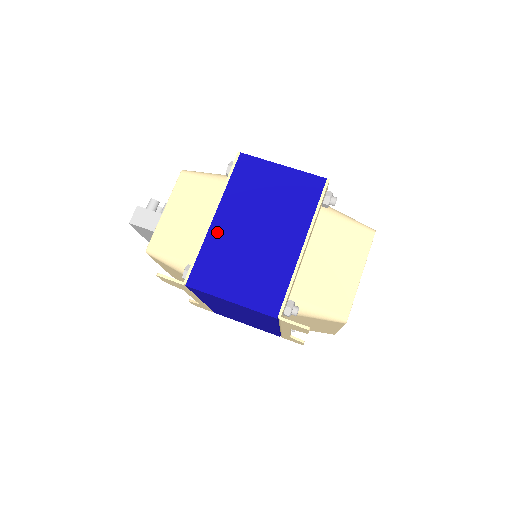
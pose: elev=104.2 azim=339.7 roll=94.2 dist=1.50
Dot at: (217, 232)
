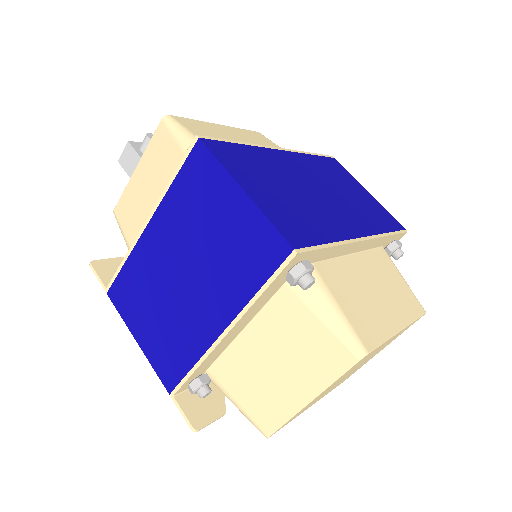
Dot at: (145, 249)
